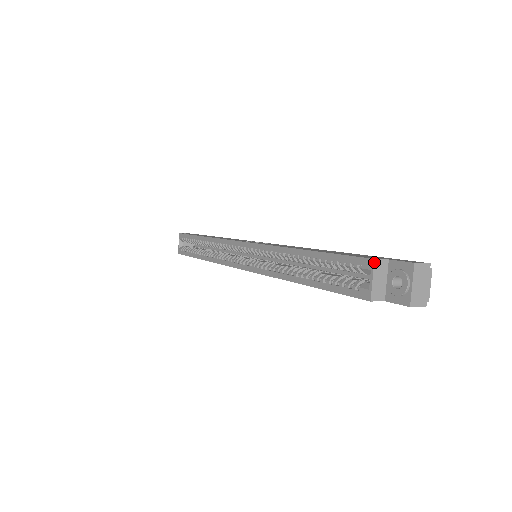
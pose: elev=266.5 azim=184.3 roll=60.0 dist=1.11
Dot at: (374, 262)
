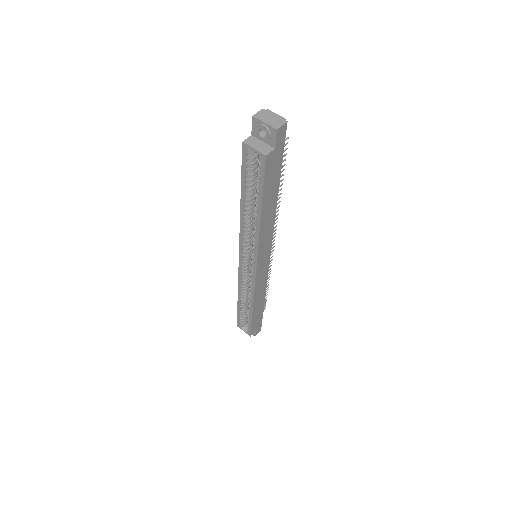
Dot at: (244, 143)
